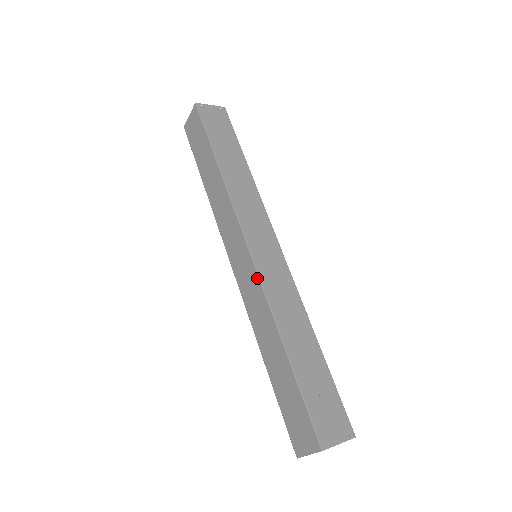
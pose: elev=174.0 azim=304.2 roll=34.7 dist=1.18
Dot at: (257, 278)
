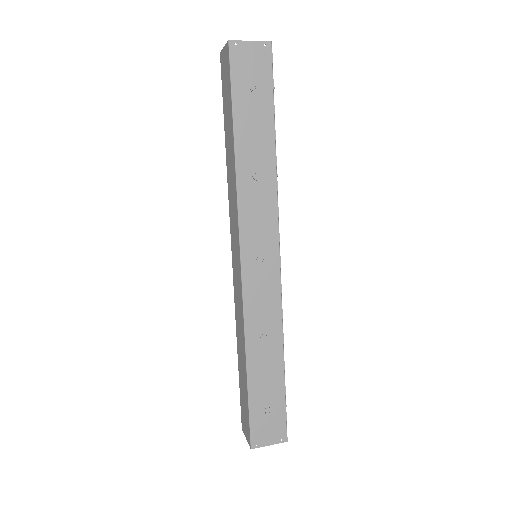
Dot at: (241, 294)
